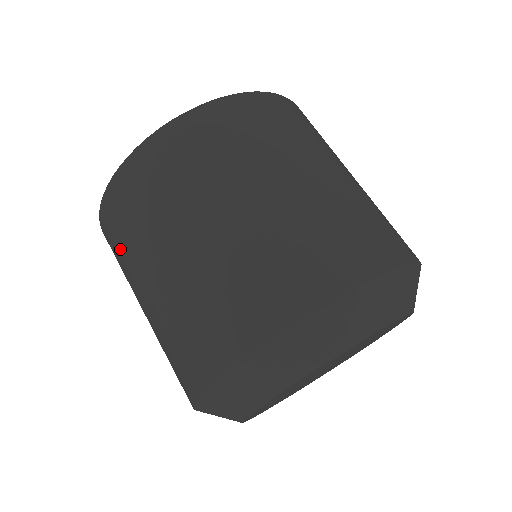
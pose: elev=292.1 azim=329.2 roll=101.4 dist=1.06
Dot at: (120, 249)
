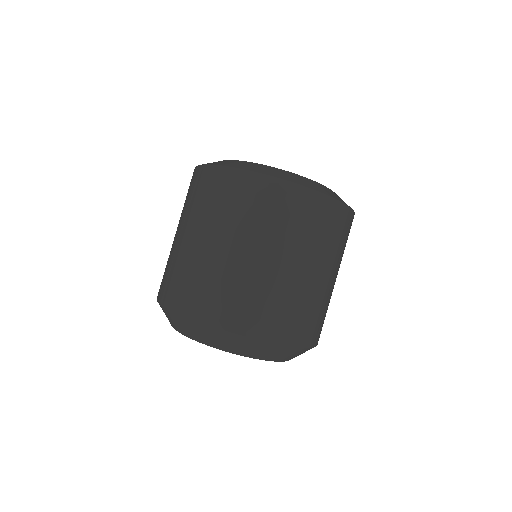
Dot at: (236, 206)
